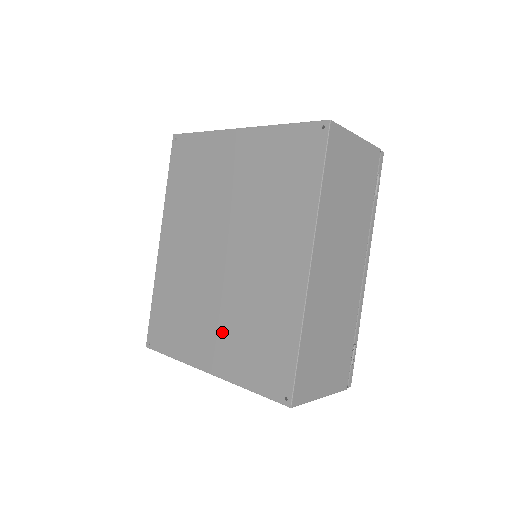
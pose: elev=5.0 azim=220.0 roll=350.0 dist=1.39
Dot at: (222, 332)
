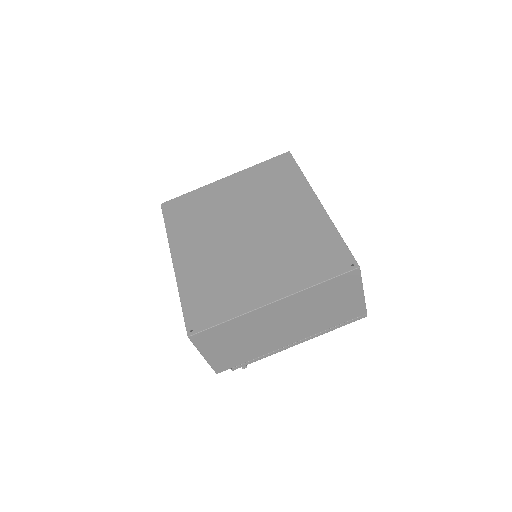
Dot at: (272, 269)
